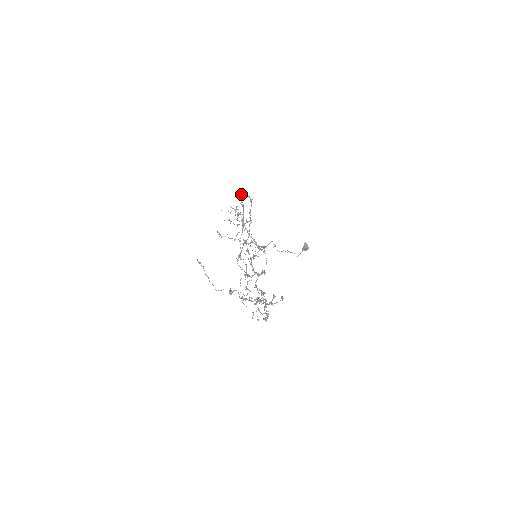
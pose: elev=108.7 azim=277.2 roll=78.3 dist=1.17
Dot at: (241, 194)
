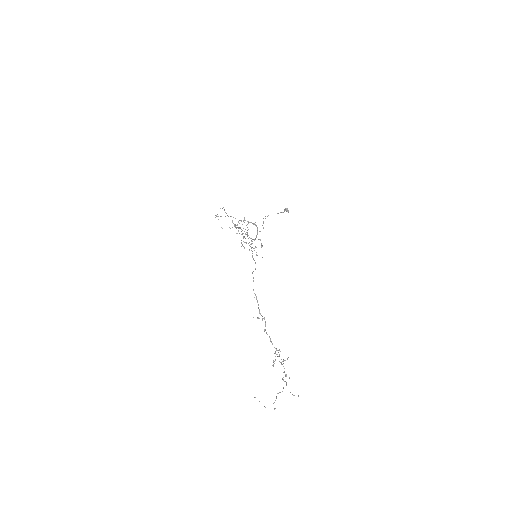
Dot at: occluded
